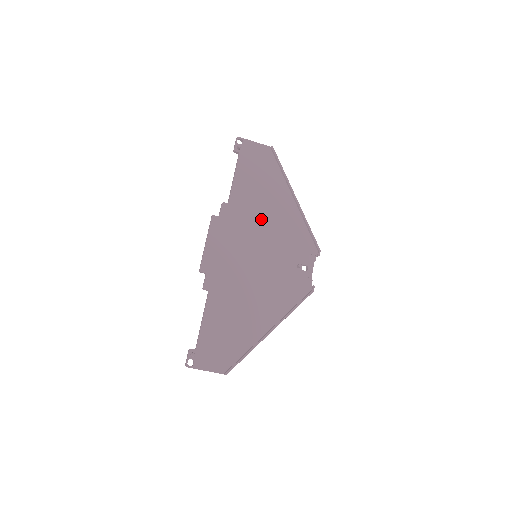
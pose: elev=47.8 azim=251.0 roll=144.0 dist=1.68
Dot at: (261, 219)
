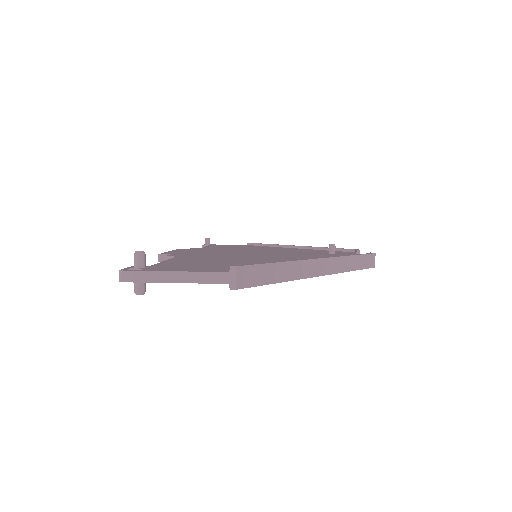
Dot at: occluded
